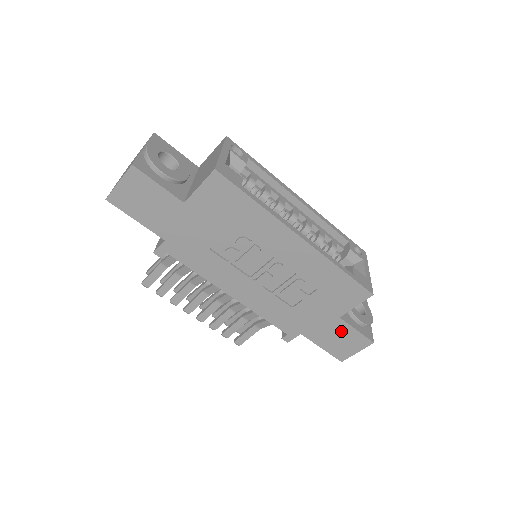
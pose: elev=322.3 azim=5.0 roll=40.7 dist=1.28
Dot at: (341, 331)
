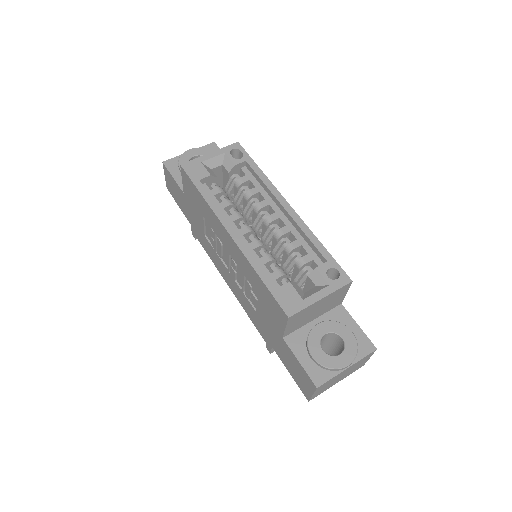
Dot at: (291, 357)
